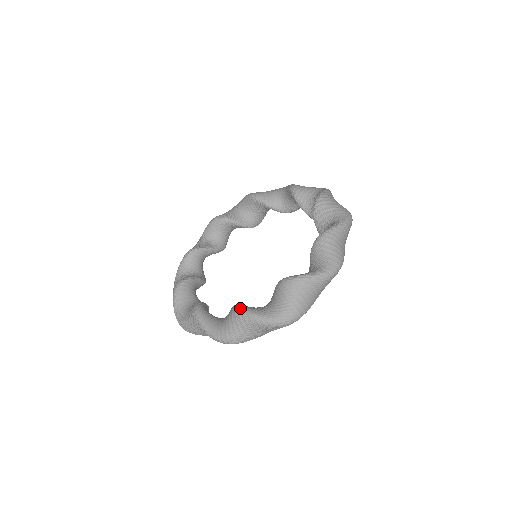
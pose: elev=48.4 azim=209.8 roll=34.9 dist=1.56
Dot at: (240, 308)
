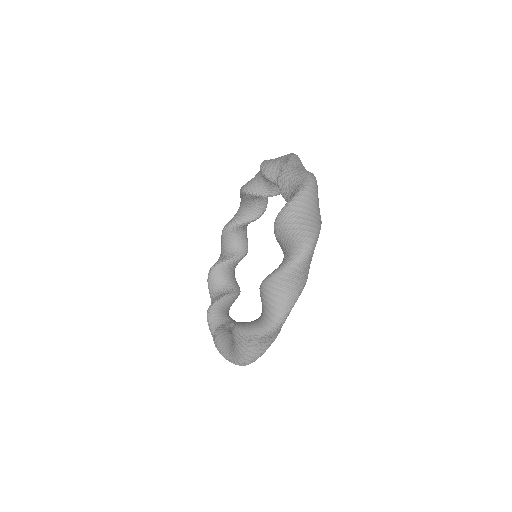
Dot at: (214, 338)
